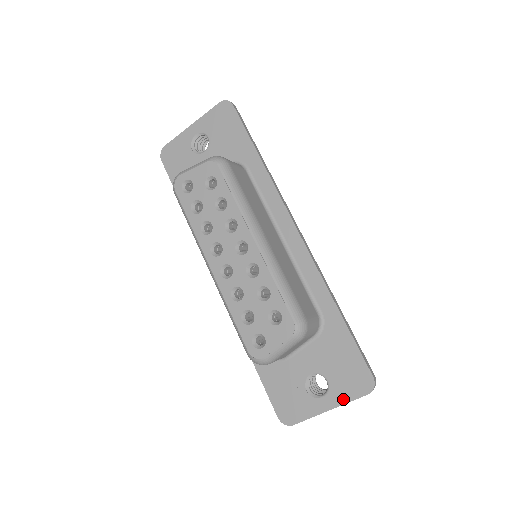
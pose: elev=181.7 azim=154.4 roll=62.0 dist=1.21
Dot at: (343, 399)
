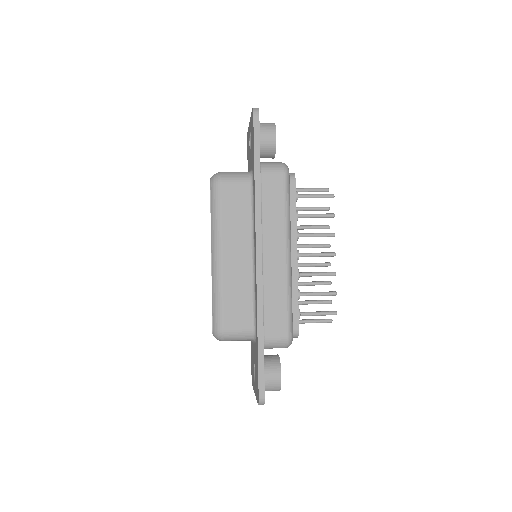
Dot at: (256, 394)
